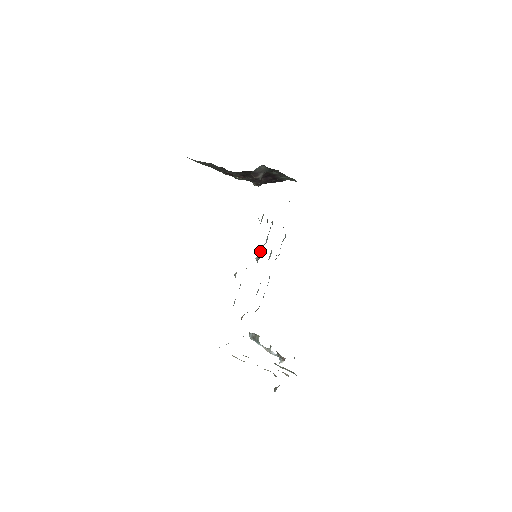
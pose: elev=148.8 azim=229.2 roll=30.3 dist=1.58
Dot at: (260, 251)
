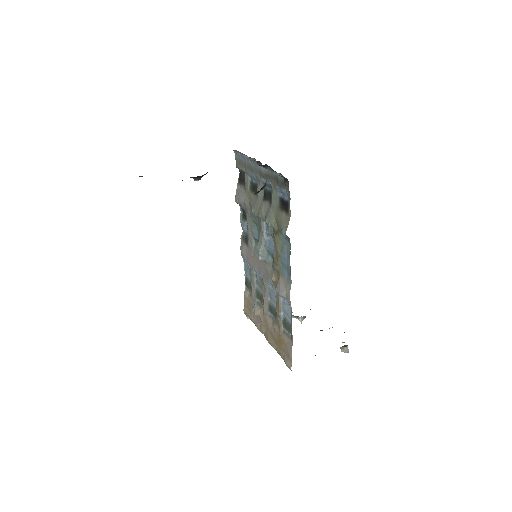
Dot at: (263, 250)
